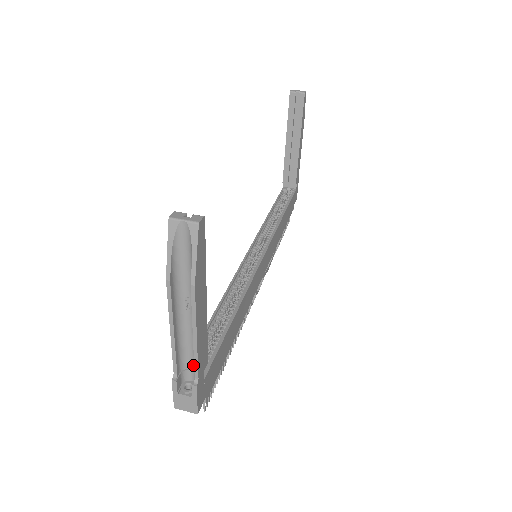
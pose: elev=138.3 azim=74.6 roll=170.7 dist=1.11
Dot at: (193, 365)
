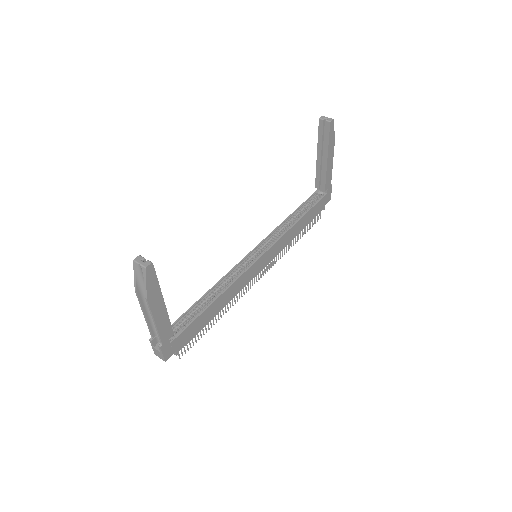
Dot at: occluded
